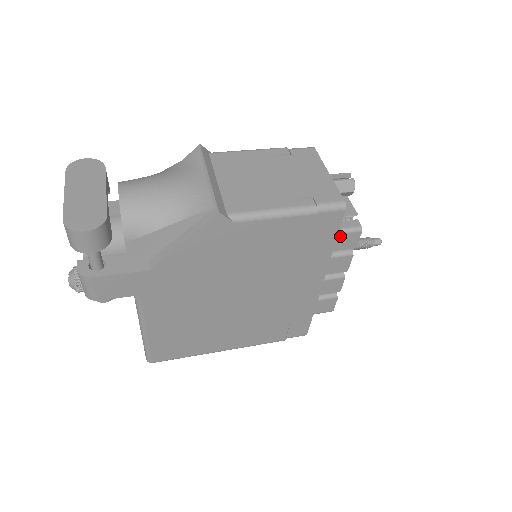
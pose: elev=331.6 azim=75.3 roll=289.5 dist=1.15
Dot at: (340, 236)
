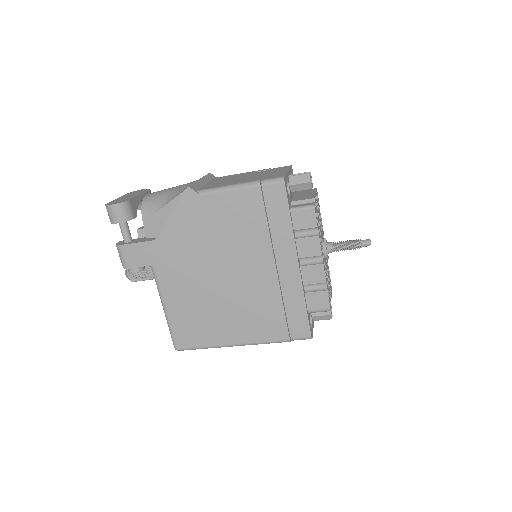
Dot at: (296, 213)
